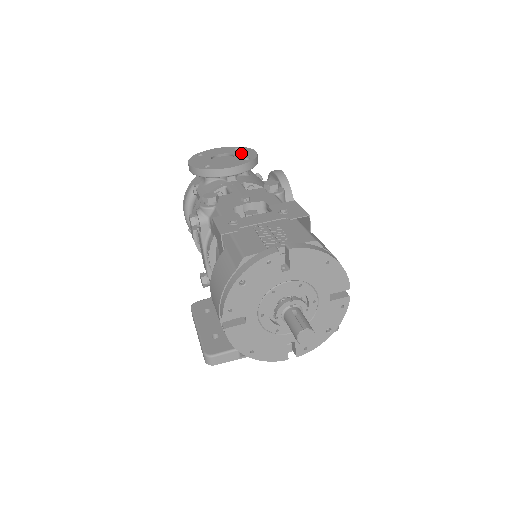
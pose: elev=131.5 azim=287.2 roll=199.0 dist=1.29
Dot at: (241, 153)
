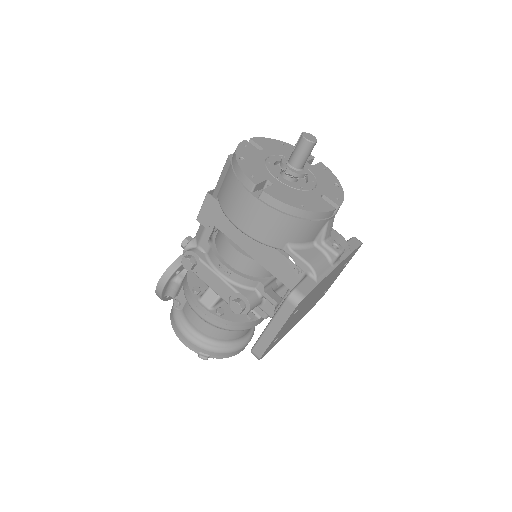
Dot at: occluded
